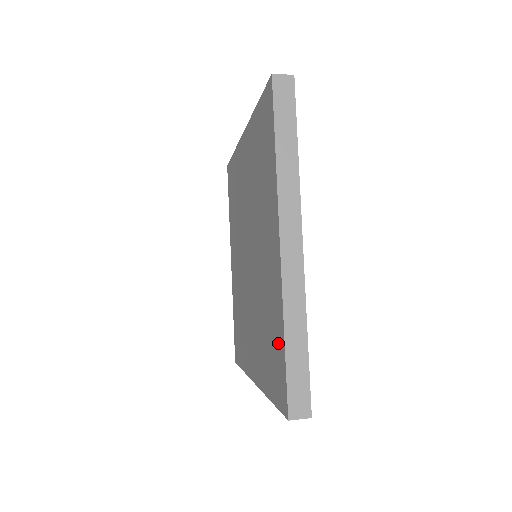
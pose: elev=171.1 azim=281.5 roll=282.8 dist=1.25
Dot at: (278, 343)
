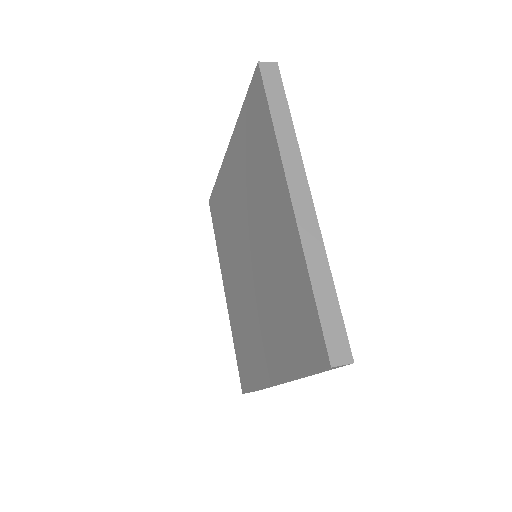
Dot at: (303, 299)
